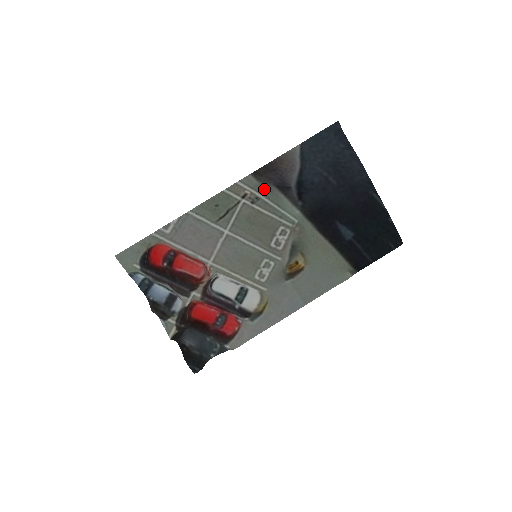
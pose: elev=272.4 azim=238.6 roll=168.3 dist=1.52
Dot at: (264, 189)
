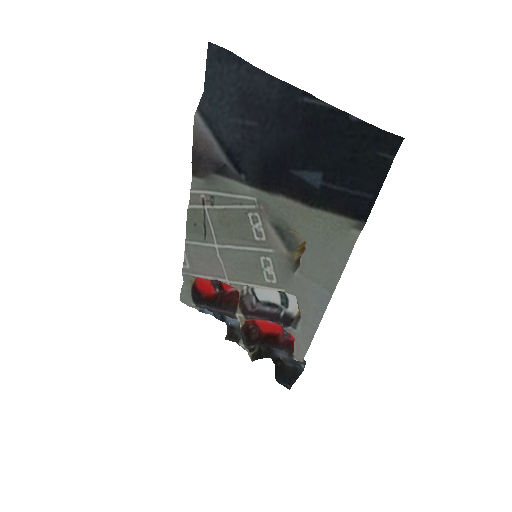
Dot at: (210, 183)
